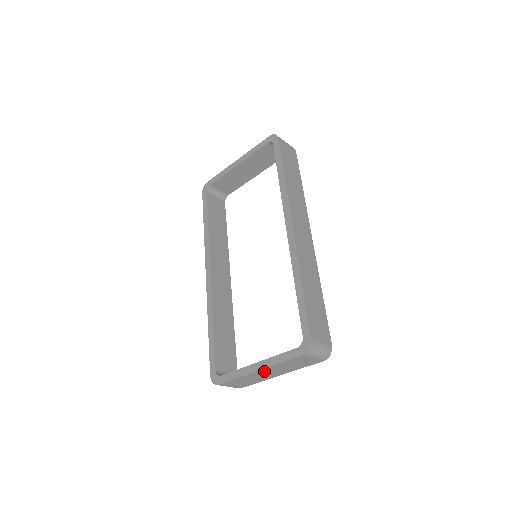
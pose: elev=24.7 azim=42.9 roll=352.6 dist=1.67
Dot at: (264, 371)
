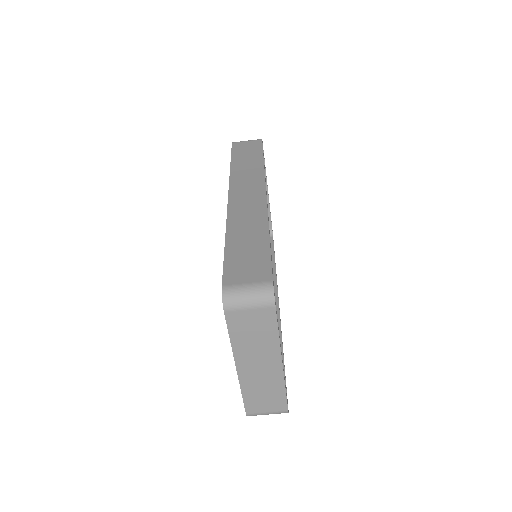
Dot at: (245, 365)
